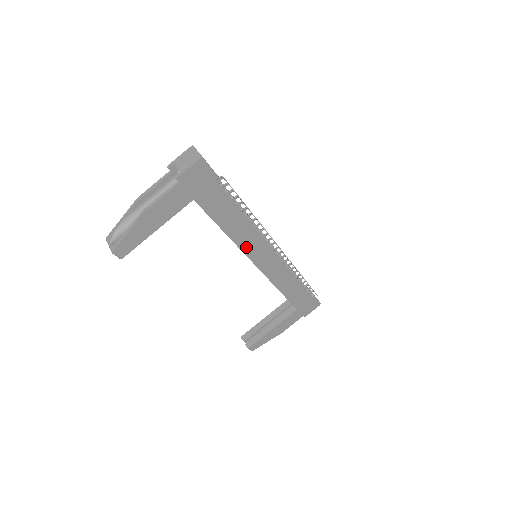
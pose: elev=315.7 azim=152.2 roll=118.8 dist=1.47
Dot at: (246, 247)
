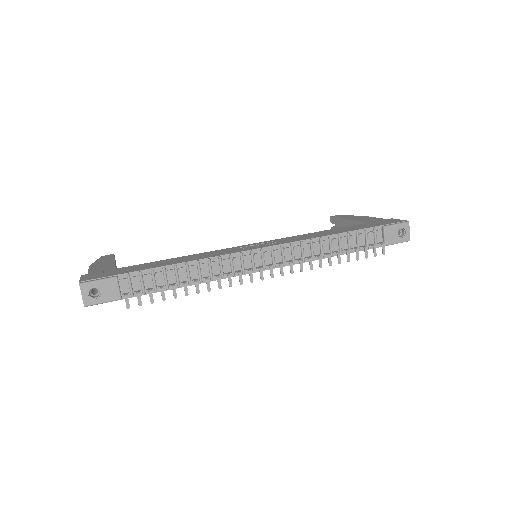
Dot at: occluded
